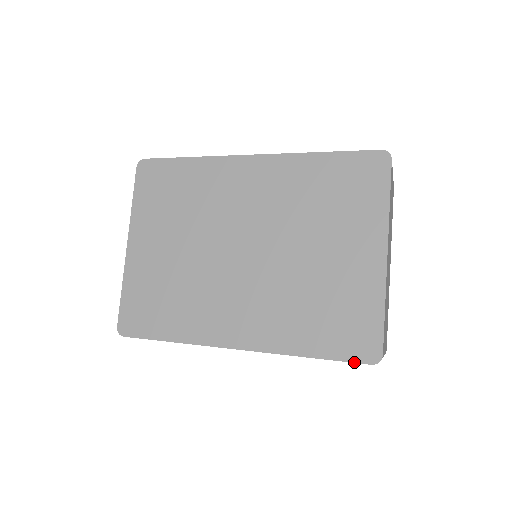
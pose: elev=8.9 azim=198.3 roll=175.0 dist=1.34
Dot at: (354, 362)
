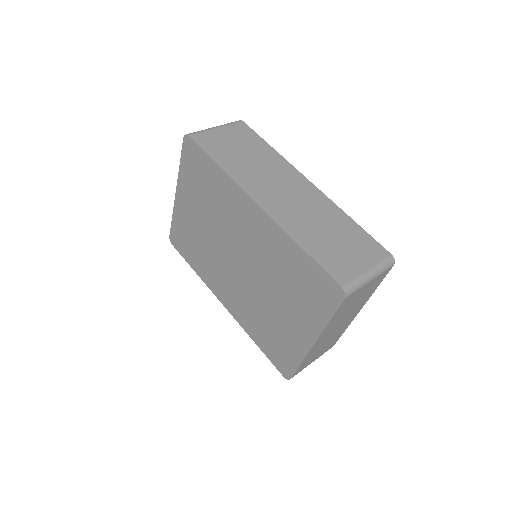
Dot at: (276, 368)
